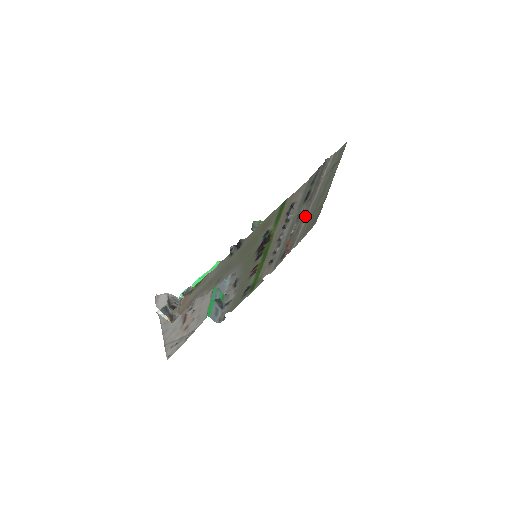
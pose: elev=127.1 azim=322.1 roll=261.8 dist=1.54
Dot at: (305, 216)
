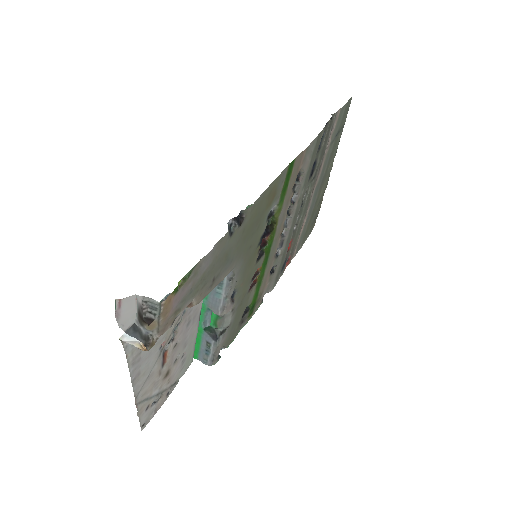
Dot at: (307, 206)
